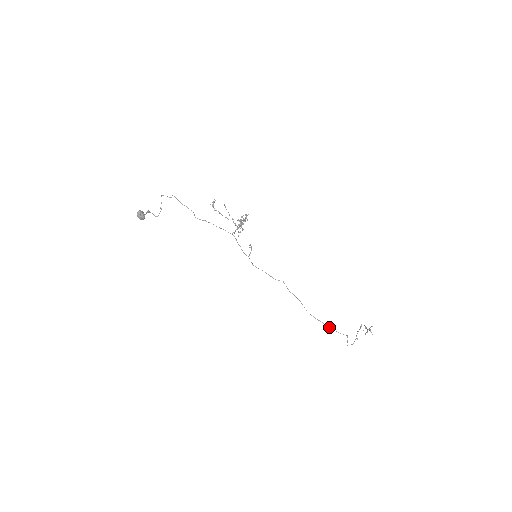
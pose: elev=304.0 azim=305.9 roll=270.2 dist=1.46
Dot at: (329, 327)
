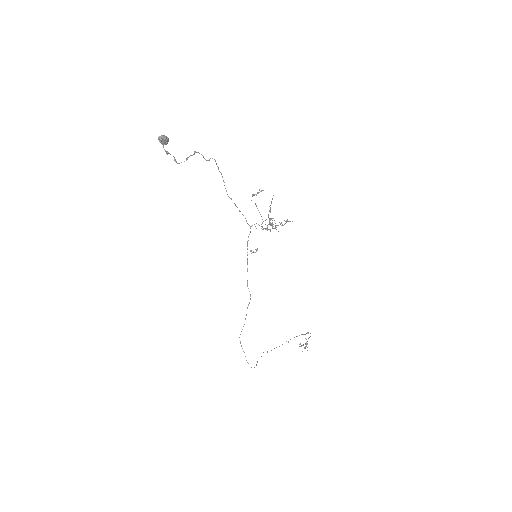
Dot at: occluded
